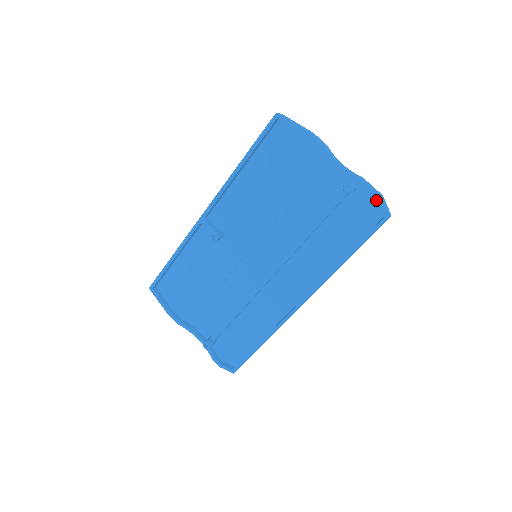
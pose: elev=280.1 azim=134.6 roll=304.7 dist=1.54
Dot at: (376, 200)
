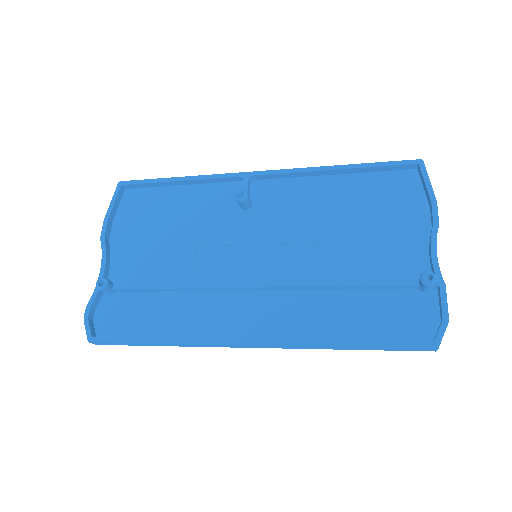
Dot at: (437, 321)
